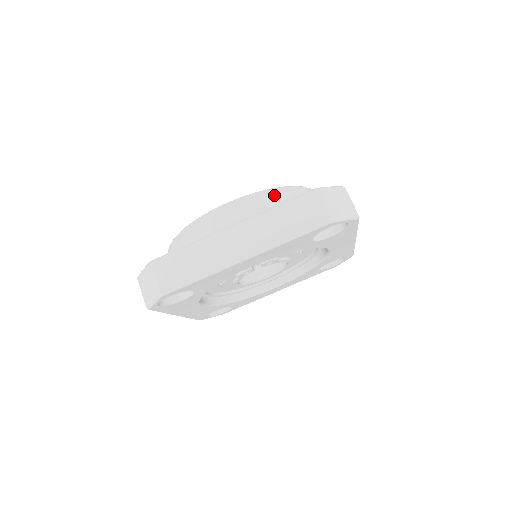
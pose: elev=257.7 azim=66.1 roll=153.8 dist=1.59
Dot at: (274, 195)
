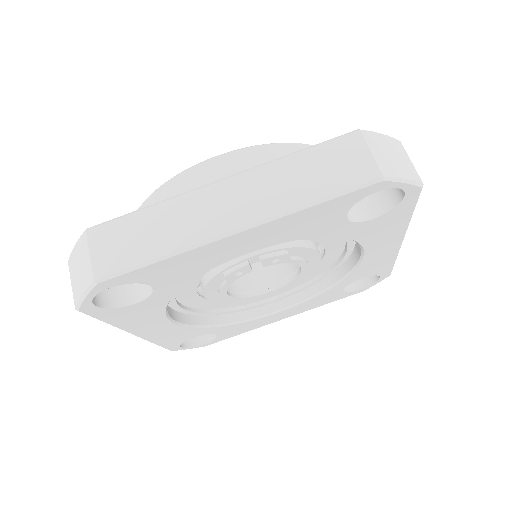
Dot at: (290, 151)
